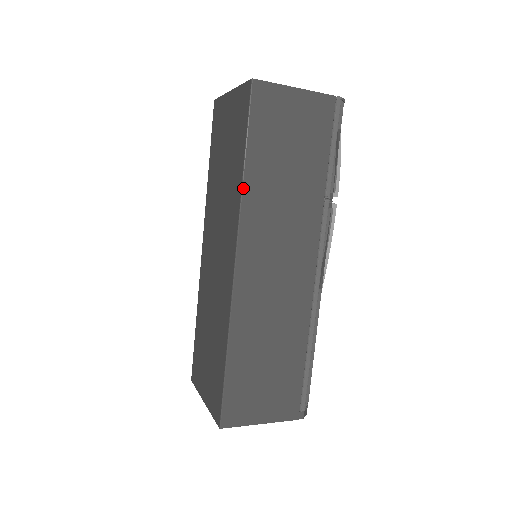
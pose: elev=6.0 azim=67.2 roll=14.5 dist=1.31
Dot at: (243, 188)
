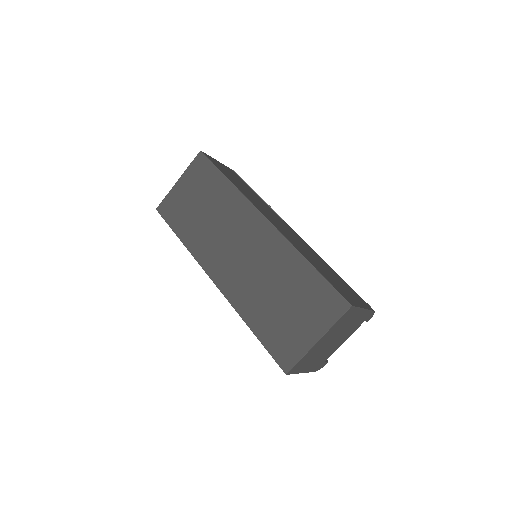
Dot at: (237, 187)
